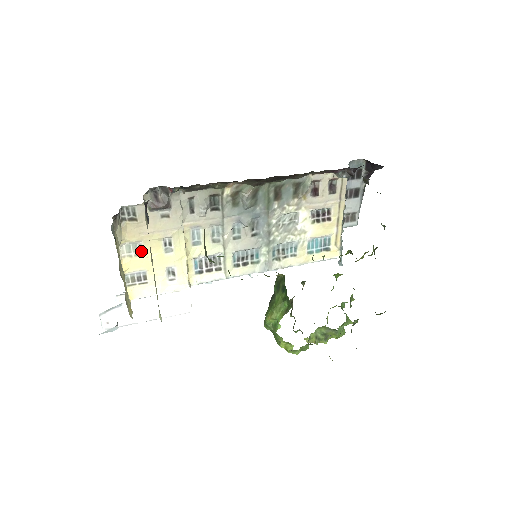
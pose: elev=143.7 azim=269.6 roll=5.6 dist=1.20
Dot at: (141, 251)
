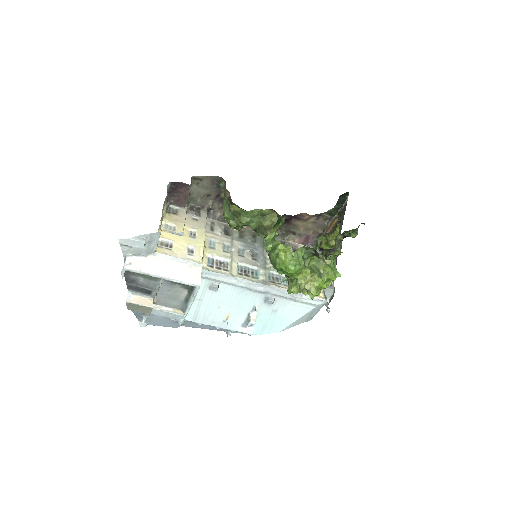
Dot at: (174, 231)
